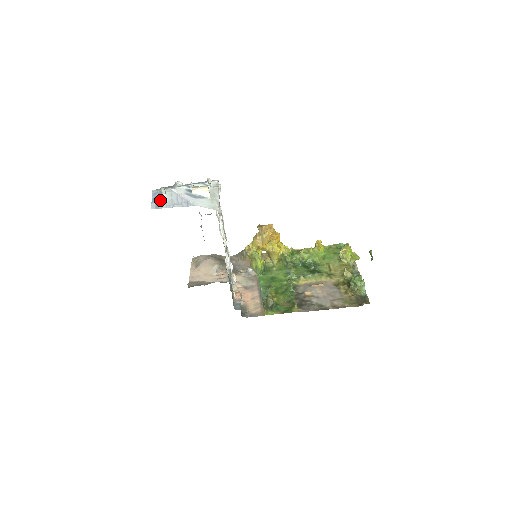
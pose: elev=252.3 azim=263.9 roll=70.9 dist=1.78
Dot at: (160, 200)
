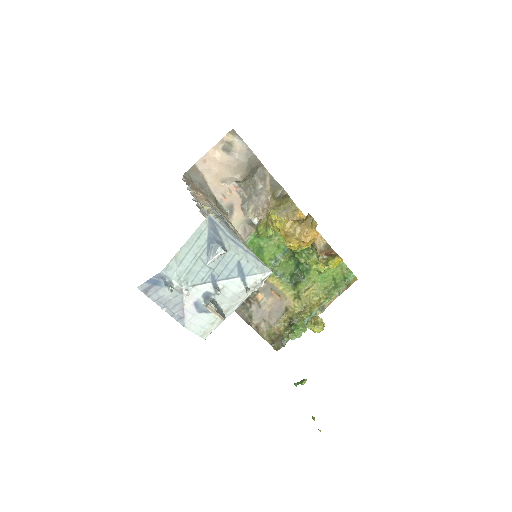
Dot at: (158, 289)
